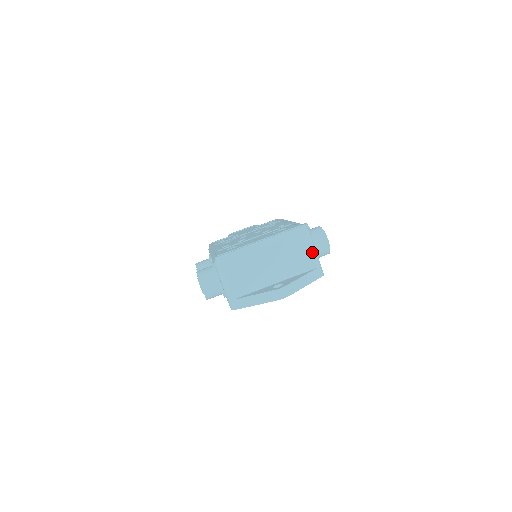
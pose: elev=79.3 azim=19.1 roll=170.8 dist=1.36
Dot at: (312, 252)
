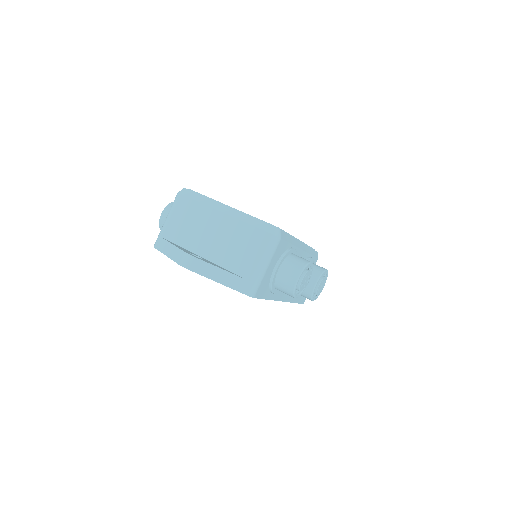
Dot at: (260, 261)
